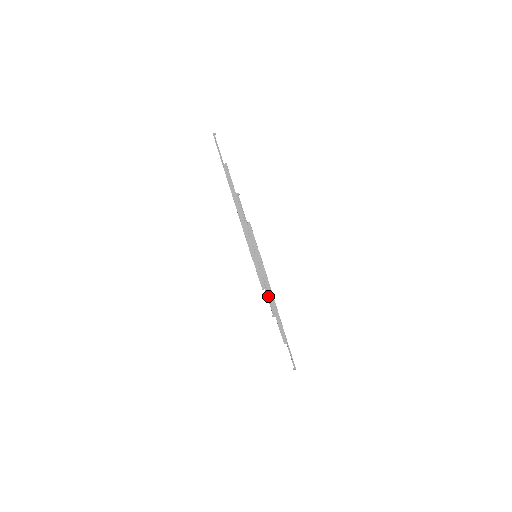
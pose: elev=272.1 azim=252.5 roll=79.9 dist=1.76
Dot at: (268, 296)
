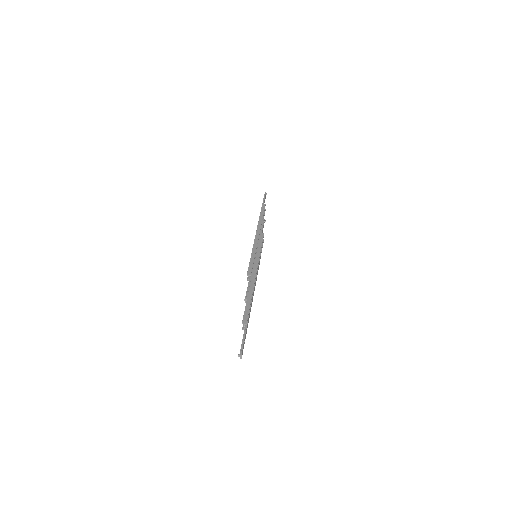
Dot at: (250, 282)
